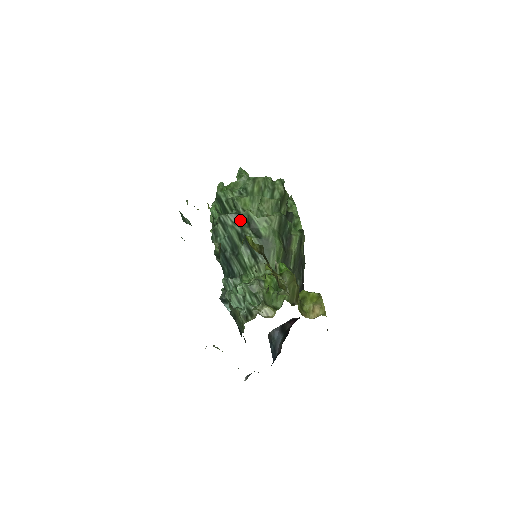
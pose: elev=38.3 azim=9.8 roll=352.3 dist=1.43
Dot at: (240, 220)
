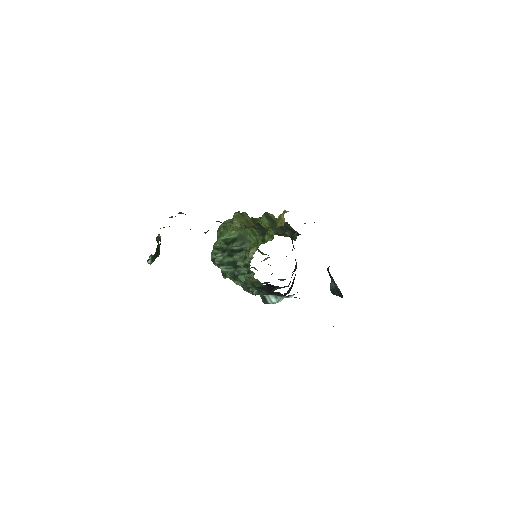
Dot at: (223, 249)
